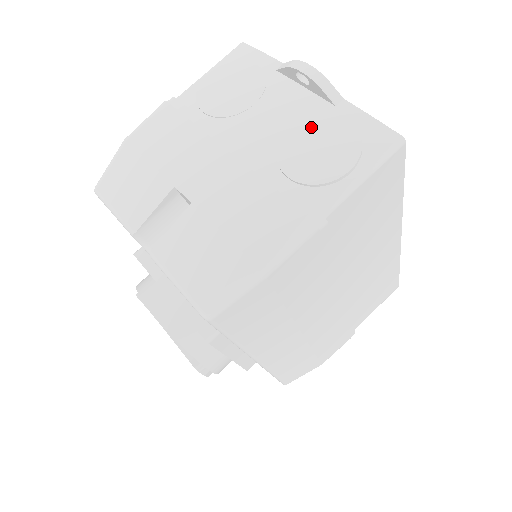
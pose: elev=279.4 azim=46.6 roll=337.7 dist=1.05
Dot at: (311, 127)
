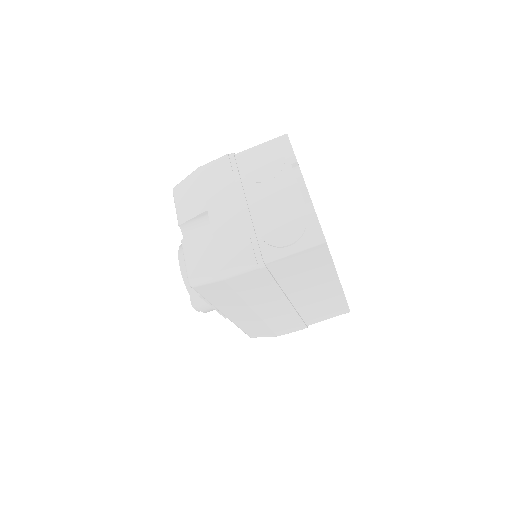
Dot at: (286, 210)
